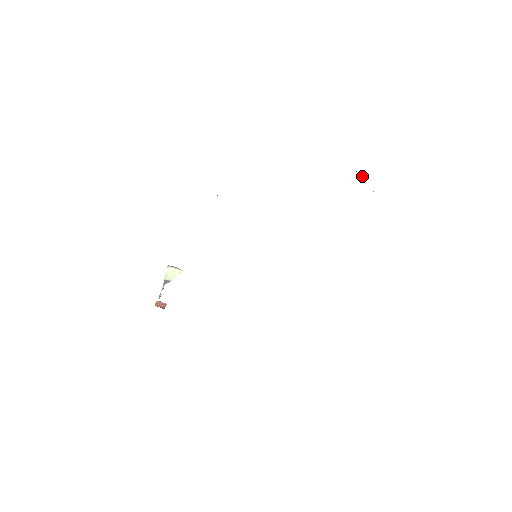
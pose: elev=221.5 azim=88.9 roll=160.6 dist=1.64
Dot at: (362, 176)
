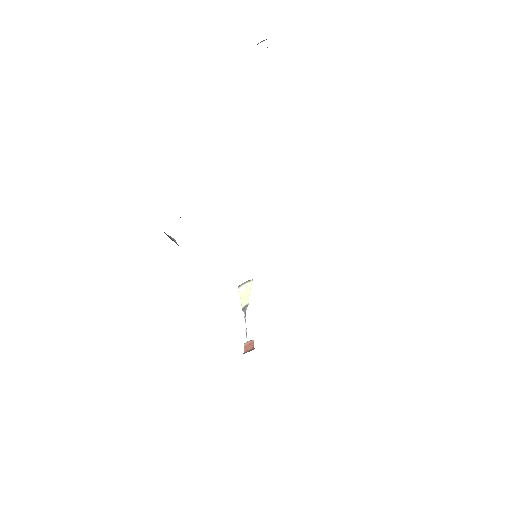
Dot at: occluded
